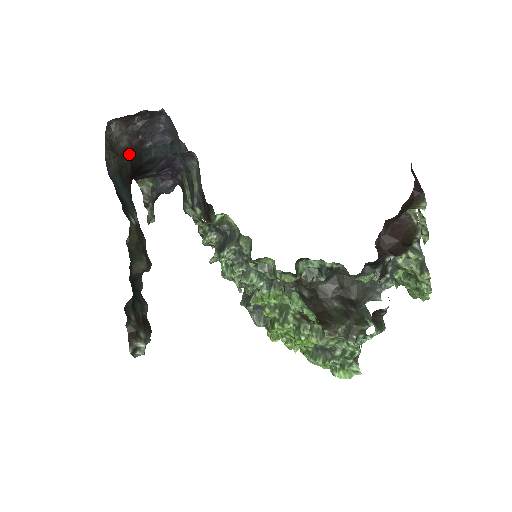
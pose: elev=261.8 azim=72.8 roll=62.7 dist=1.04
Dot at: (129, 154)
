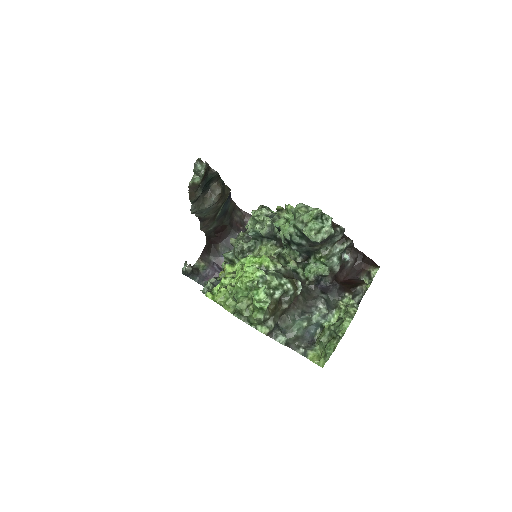
Dot at: (232, 223)
